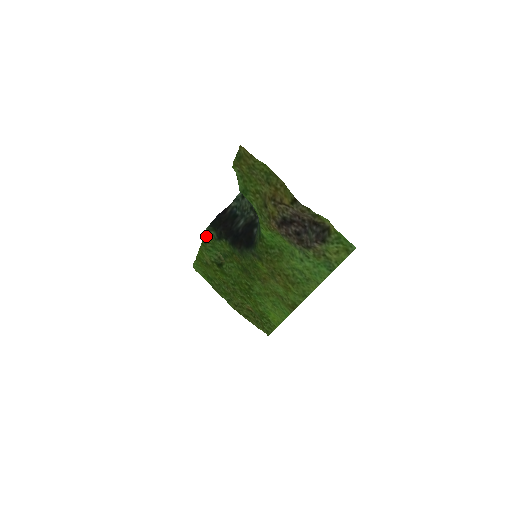
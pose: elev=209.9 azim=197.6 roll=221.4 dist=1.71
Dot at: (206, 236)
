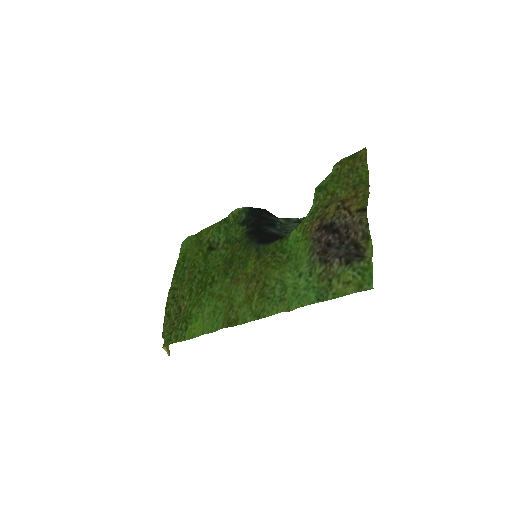
Dot at: (235, 213)
